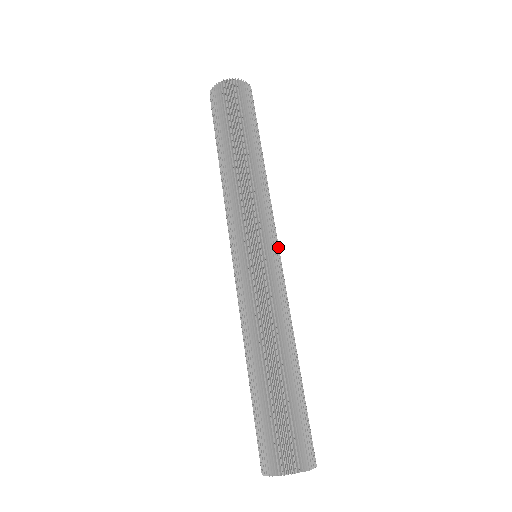
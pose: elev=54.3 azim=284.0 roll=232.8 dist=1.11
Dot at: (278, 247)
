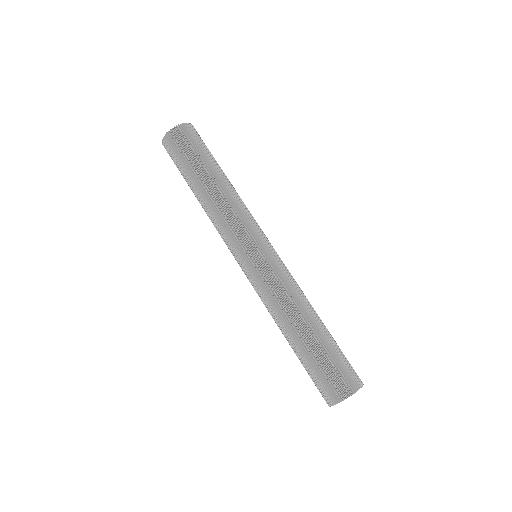
Dot at: (262, 245)
